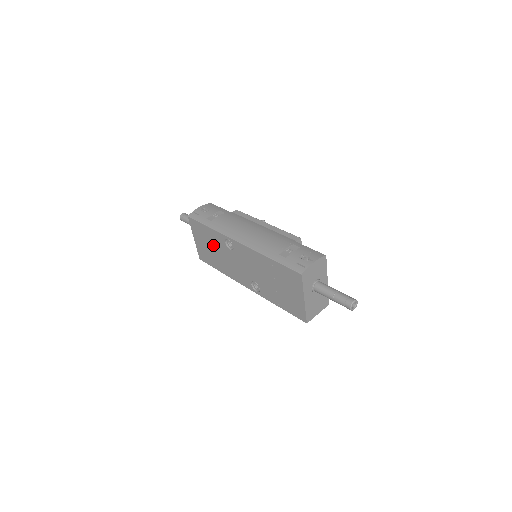
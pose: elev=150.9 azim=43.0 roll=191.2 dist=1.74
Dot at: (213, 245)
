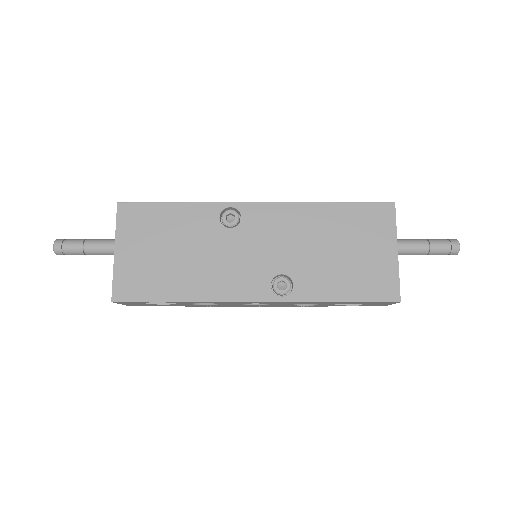
Dot at: (178, 240)
